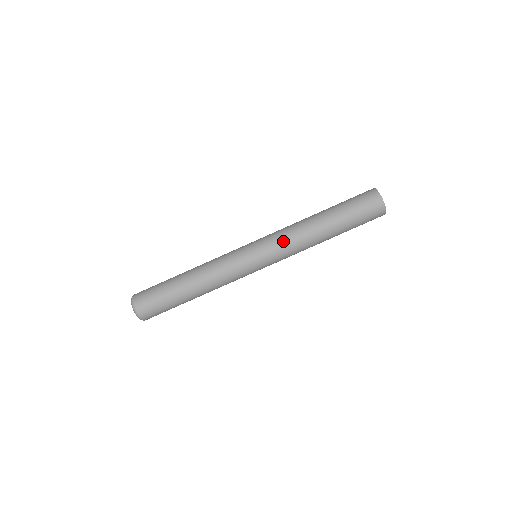
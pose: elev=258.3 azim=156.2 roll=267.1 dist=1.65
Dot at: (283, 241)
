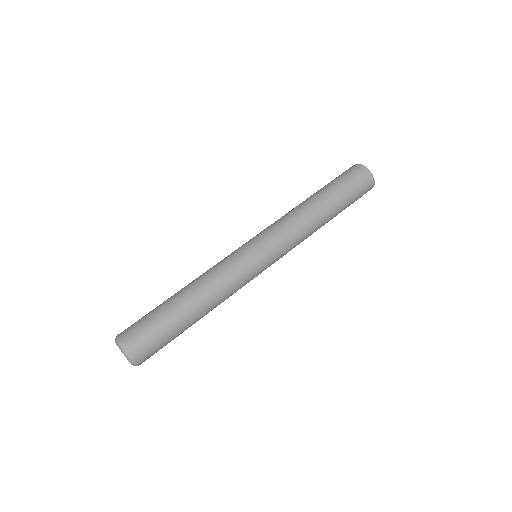
Dot at: (277, 223)
